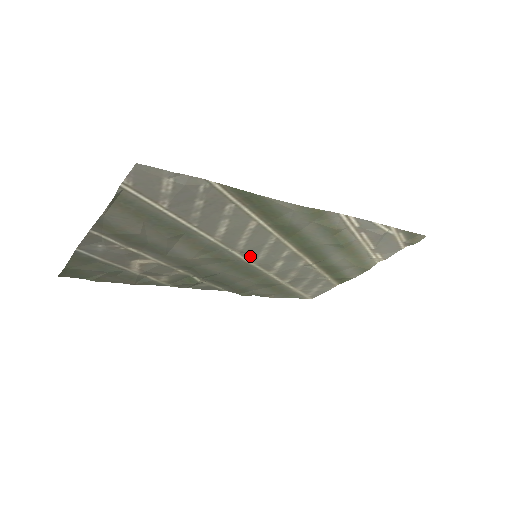
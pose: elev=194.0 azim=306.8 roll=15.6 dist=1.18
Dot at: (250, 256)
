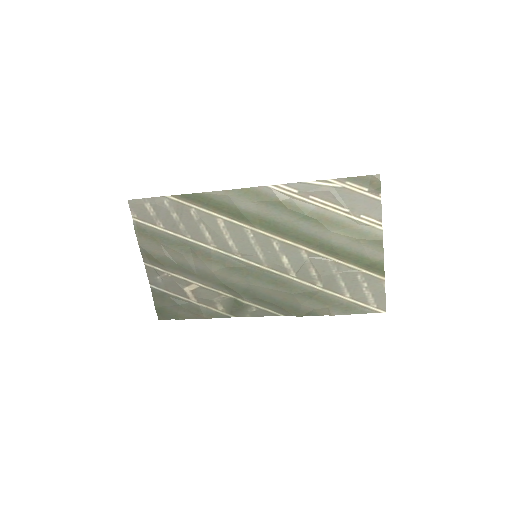
Dot at: (253, 258)
